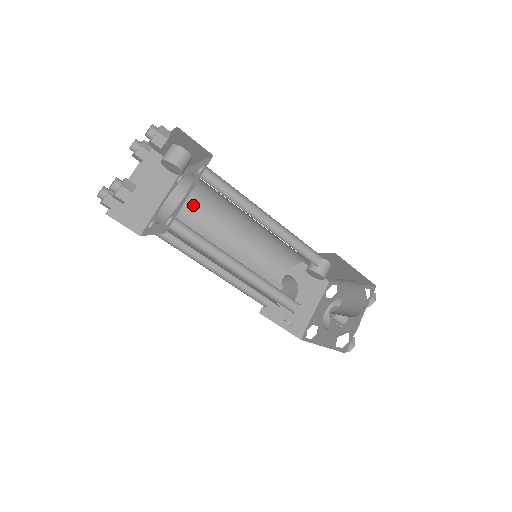
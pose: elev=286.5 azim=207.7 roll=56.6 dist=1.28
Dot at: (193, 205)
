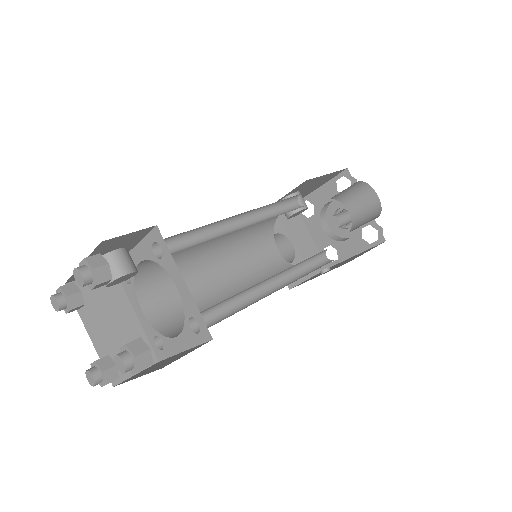
Dot at: (163, 282)
